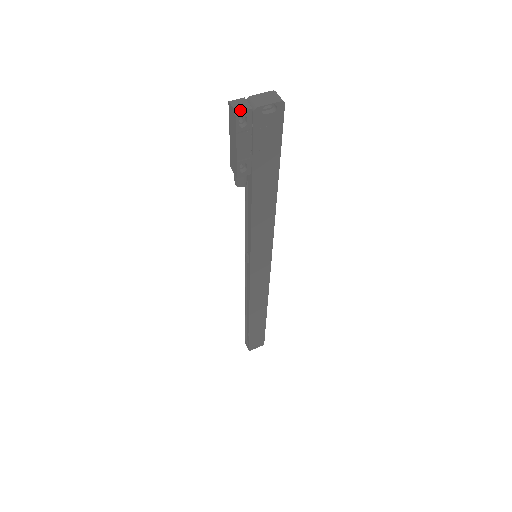
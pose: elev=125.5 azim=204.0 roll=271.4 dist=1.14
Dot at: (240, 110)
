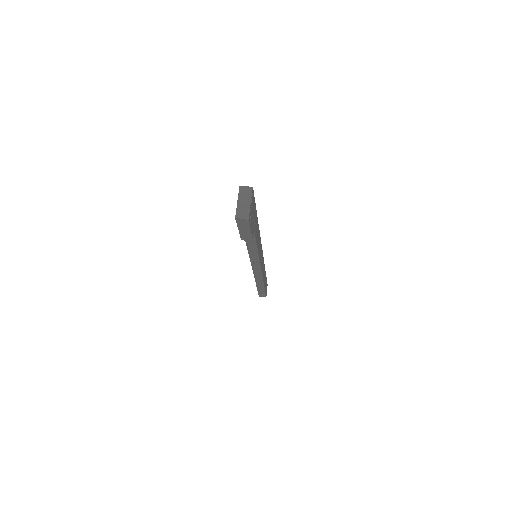
Dot at: (248, 216)
